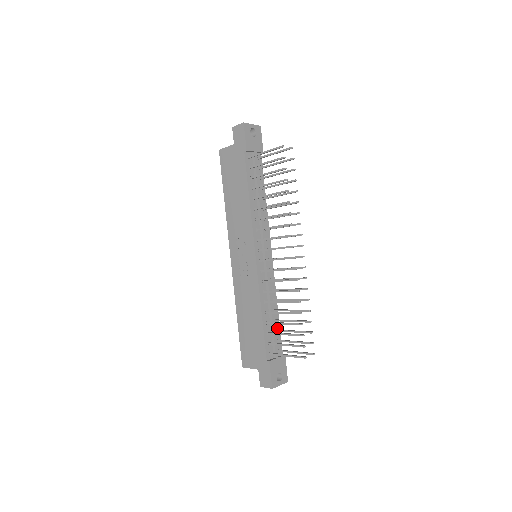
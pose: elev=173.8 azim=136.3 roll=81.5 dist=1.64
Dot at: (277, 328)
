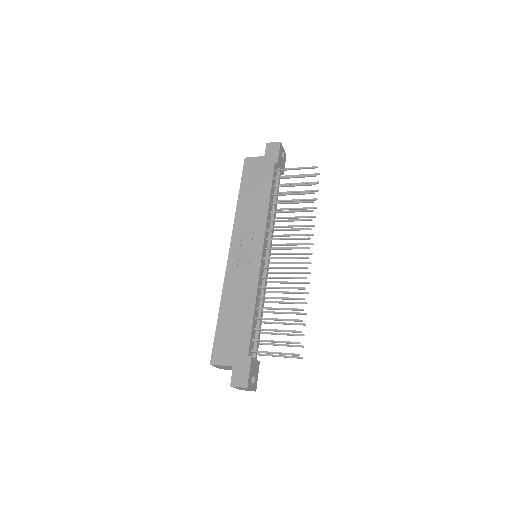
Dot at: occluded
